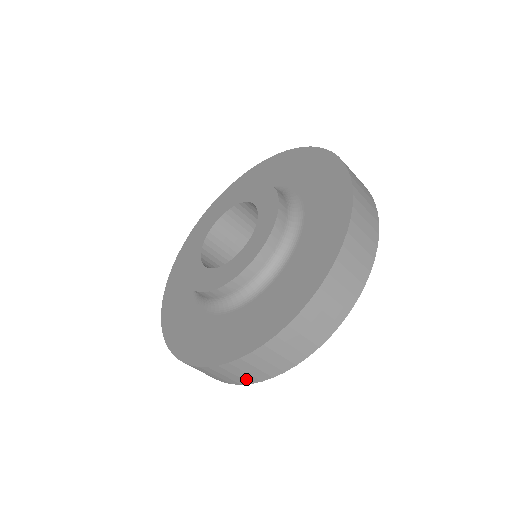
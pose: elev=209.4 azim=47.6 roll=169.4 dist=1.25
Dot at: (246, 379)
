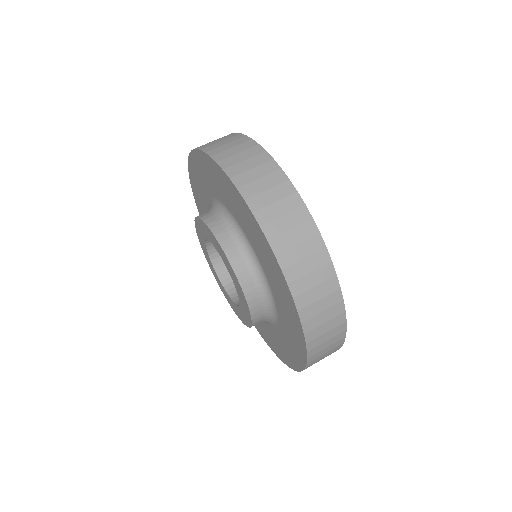
Dot at: (336, 346)
